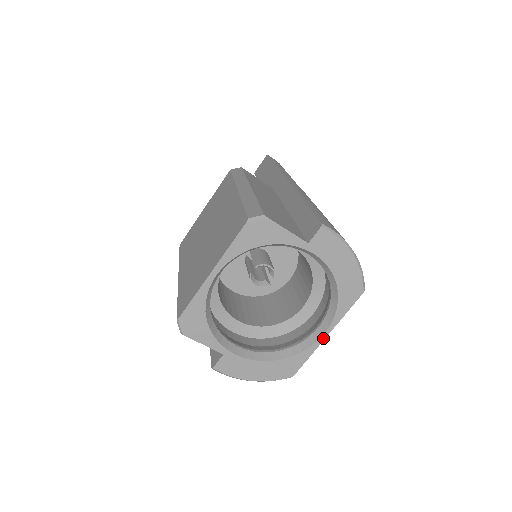
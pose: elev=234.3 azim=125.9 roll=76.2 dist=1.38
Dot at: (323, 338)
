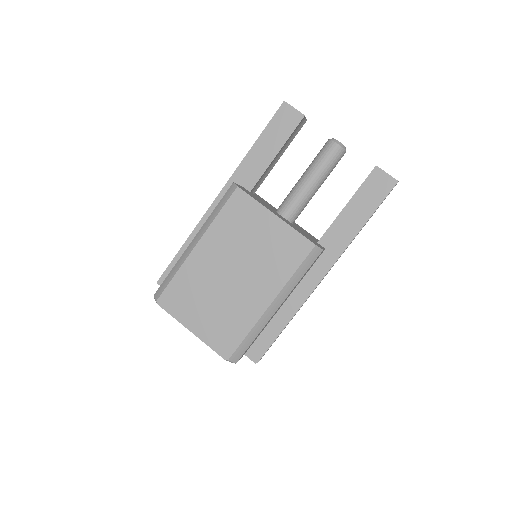
Dot at: occluded
